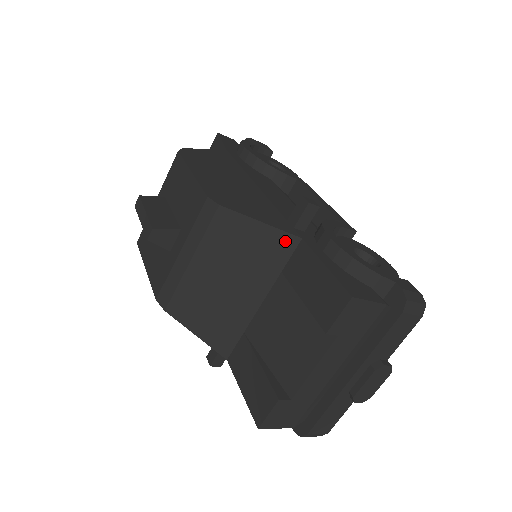
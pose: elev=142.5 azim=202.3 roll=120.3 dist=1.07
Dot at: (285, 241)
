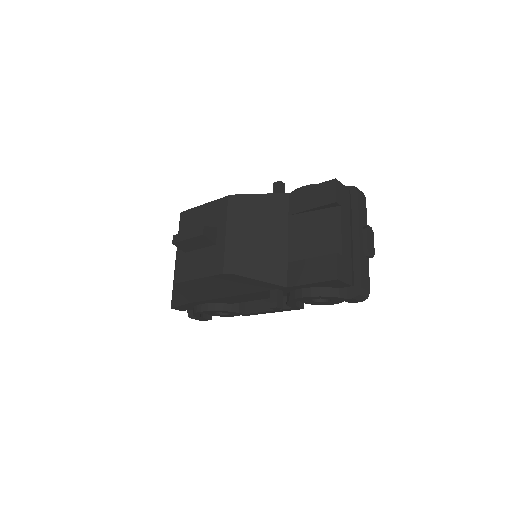
Dot at: (281, 198)
